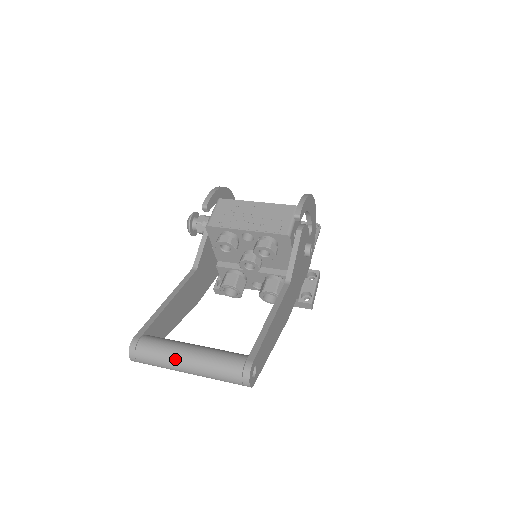
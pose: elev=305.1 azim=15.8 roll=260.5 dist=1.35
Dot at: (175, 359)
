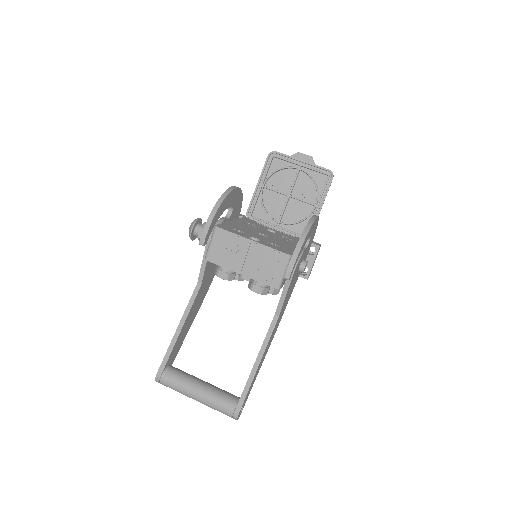
Dot at: (187, 396)
